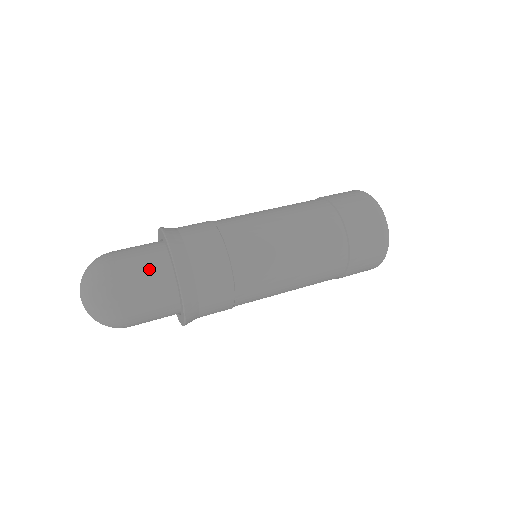
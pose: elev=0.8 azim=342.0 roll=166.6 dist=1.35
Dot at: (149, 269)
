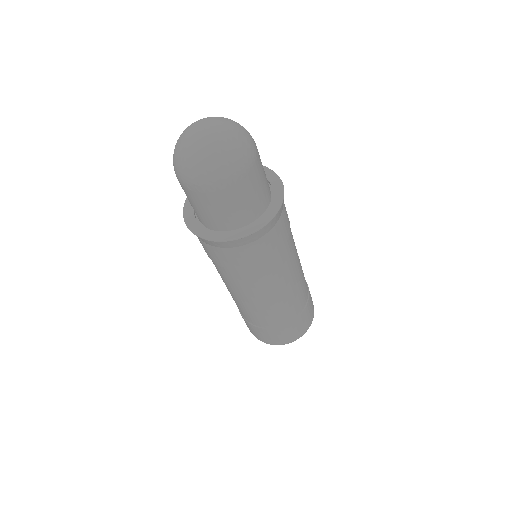
Dot at: occluded
